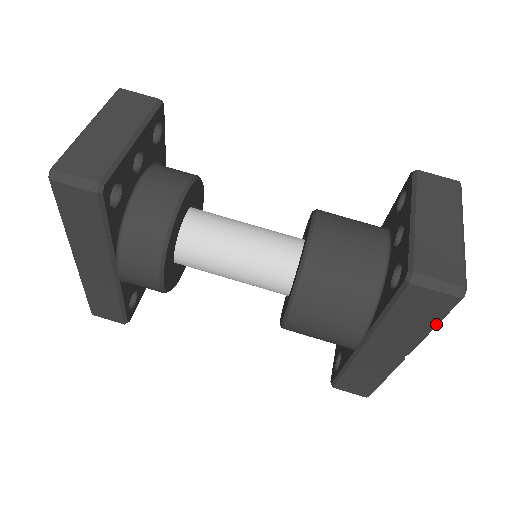
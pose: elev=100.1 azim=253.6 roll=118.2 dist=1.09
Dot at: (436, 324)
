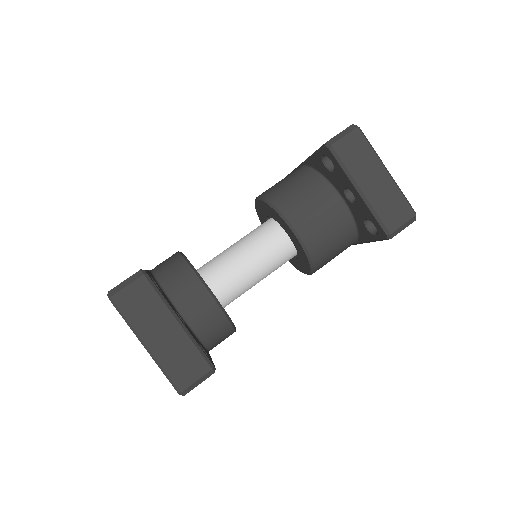
Dot at: occluded
